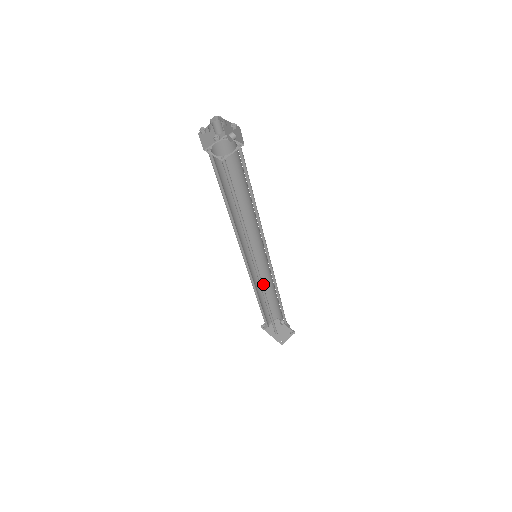
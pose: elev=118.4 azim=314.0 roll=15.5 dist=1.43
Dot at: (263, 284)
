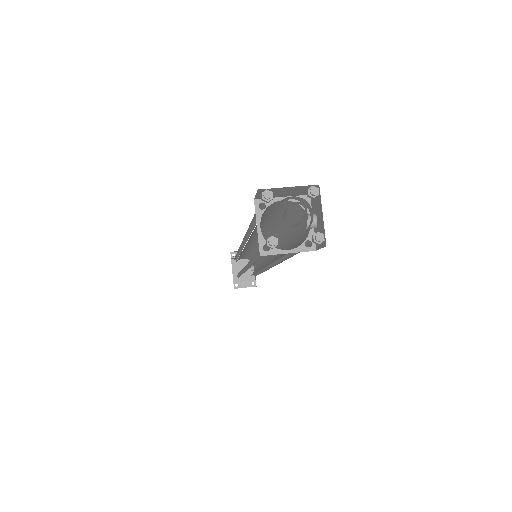
Dot at: (253, 251)
